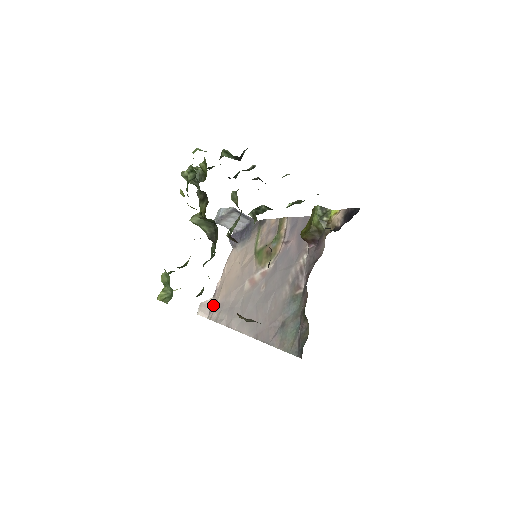
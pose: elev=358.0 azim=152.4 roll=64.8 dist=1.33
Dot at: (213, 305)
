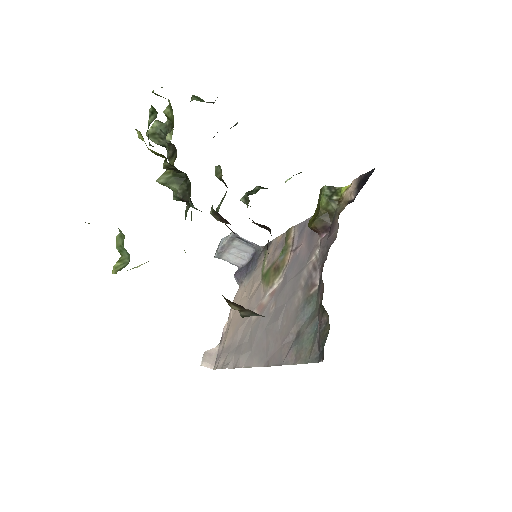
Dot at: (219, 352)
